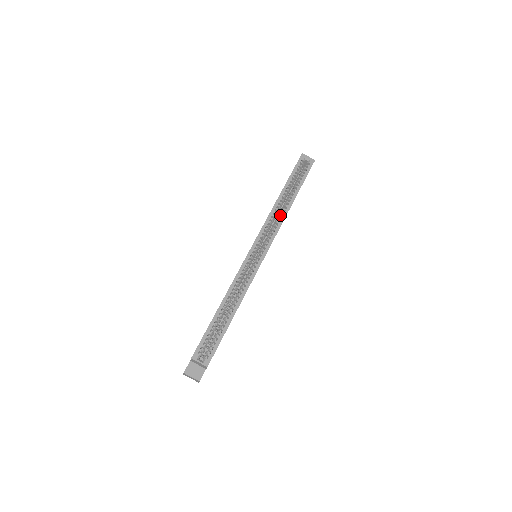
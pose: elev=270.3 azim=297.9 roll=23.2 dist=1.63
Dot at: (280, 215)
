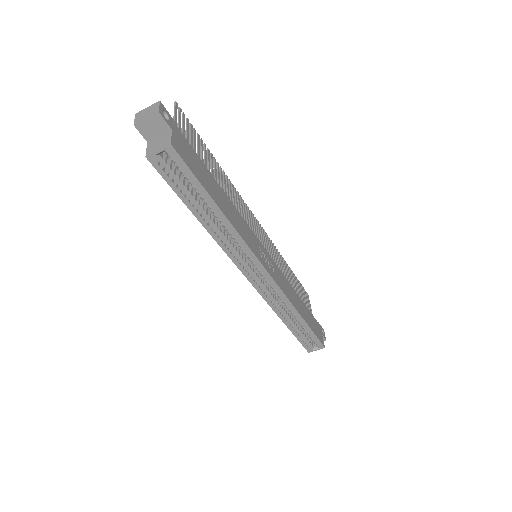
Dot at: occluded
